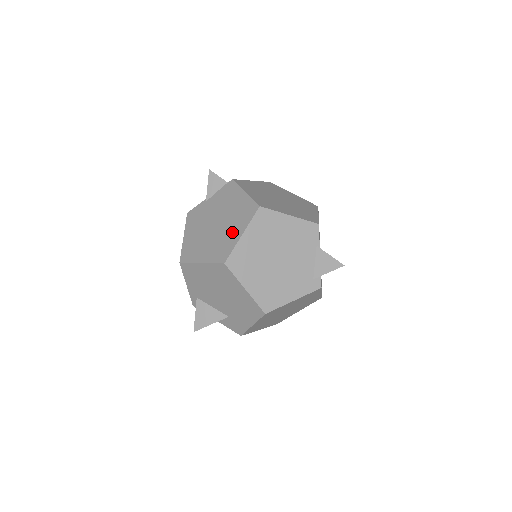
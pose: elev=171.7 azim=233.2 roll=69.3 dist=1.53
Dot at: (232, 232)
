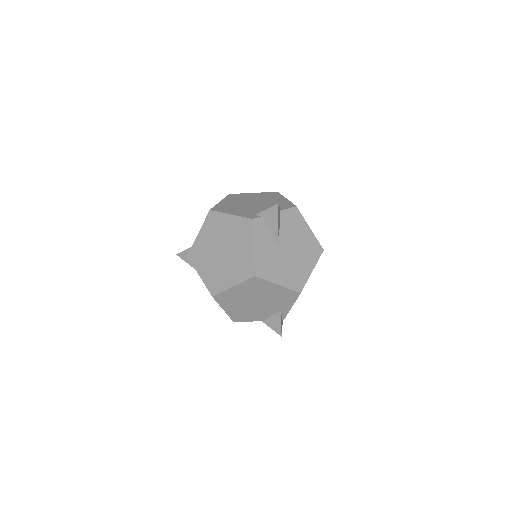
Dot at: occluded
